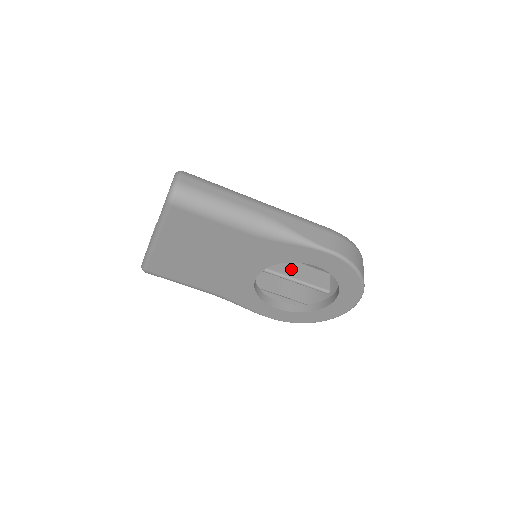
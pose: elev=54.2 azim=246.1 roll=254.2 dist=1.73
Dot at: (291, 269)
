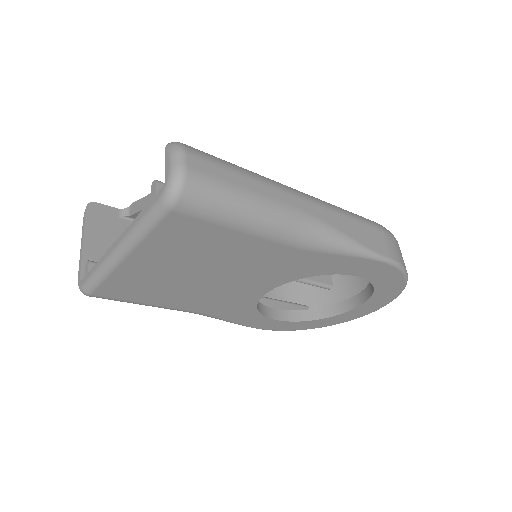
Dot at: occluded
